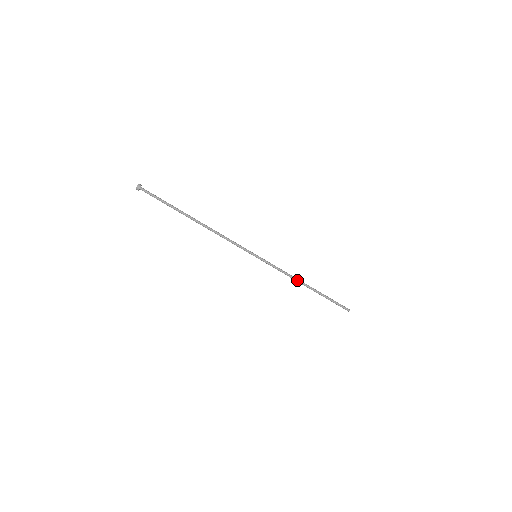
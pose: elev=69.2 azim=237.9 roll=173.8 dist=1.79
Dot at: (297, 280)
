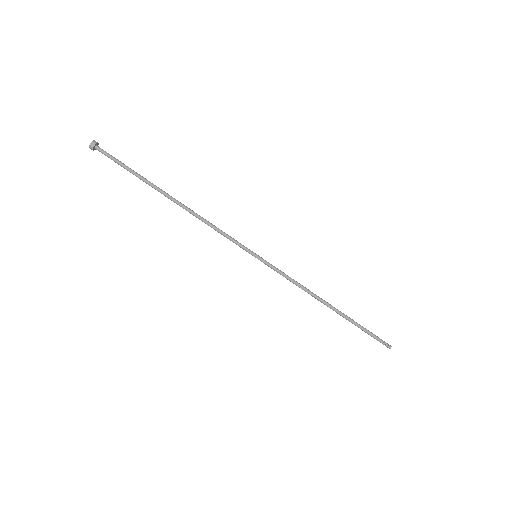
Dot at: (314, 296)
